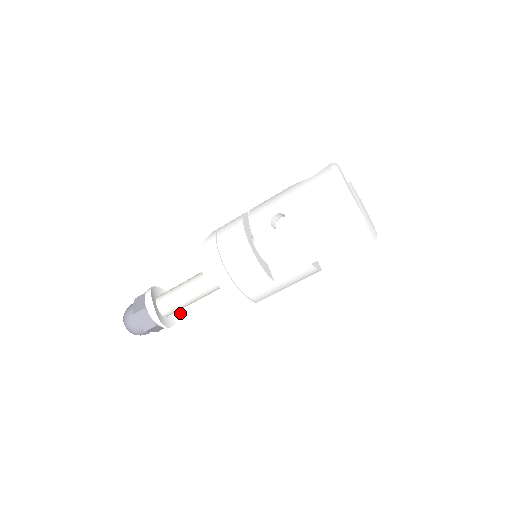
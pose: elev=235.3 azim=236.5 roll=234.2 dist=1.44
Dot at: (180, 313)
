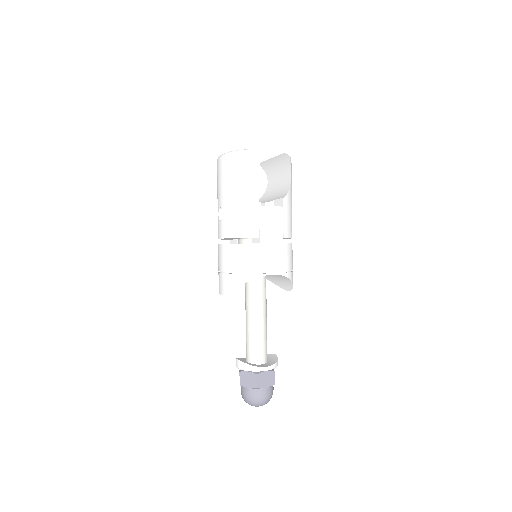
Dot at: (277, 357)
